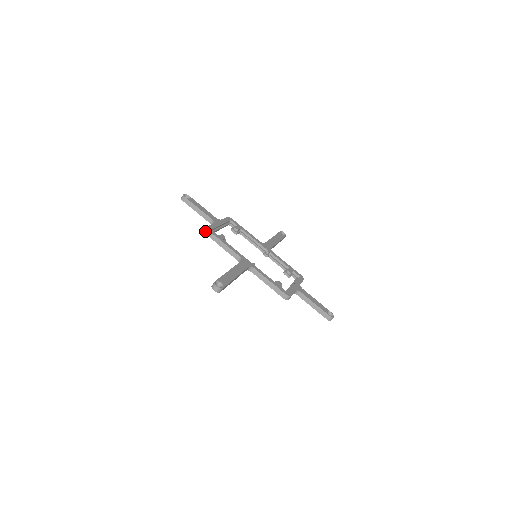
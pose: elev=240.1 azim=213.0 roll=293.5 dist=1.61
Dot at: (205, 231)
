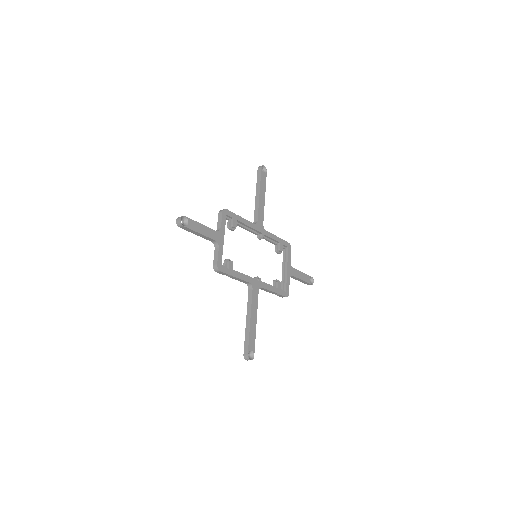
Dot at: (215, 270)
